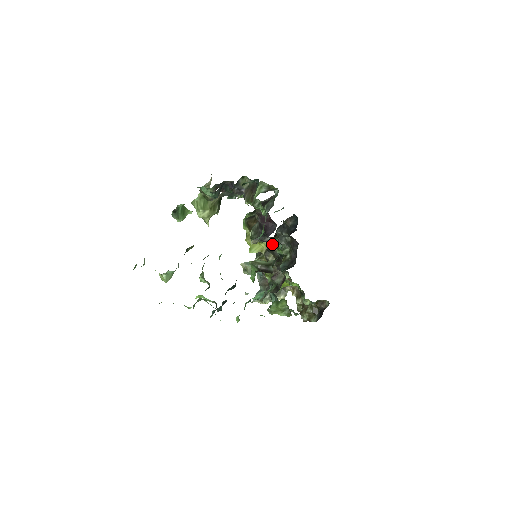
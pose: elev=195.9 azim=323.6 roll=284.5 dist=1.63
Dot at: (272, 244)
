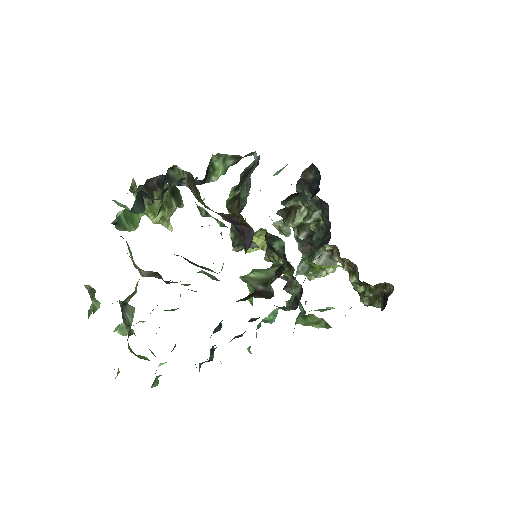
Dot at: (271, 240)
